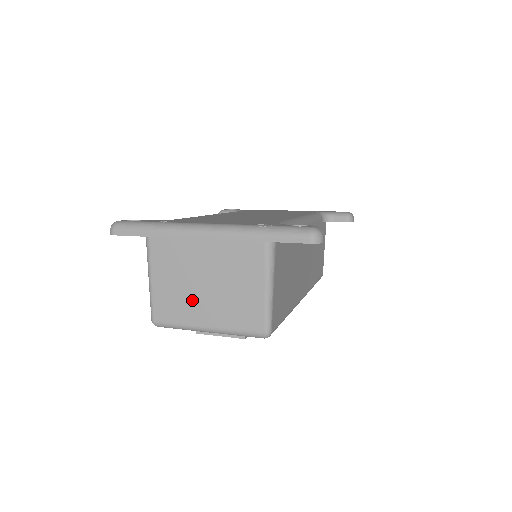
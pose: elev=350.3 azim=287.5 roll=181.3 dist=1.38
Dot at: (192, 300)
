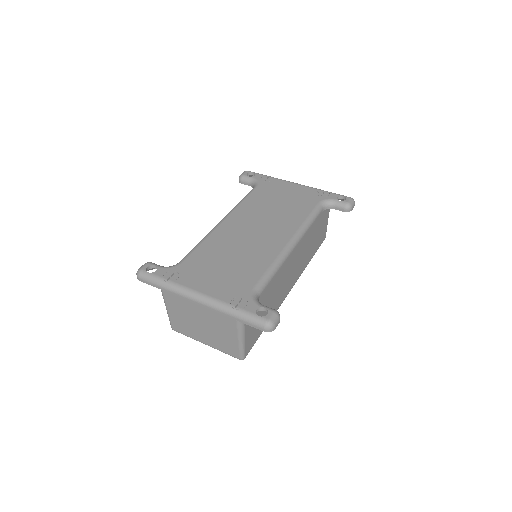
Dot at: (194, 329)
